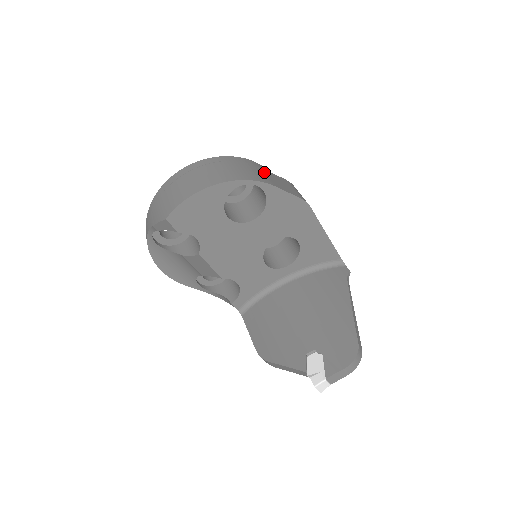
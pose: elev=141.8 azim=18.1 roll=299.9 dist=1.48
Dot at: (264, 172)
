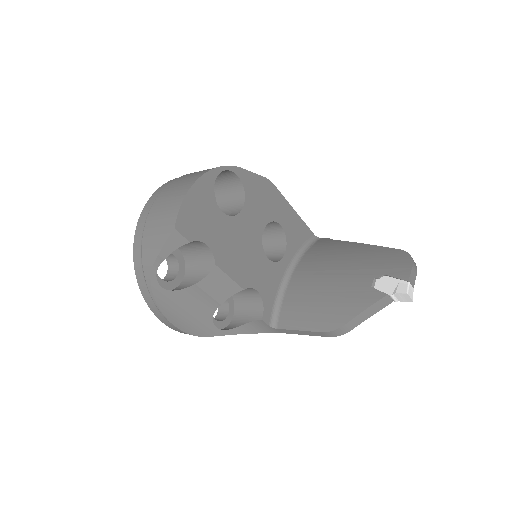
Dot at: occluded
